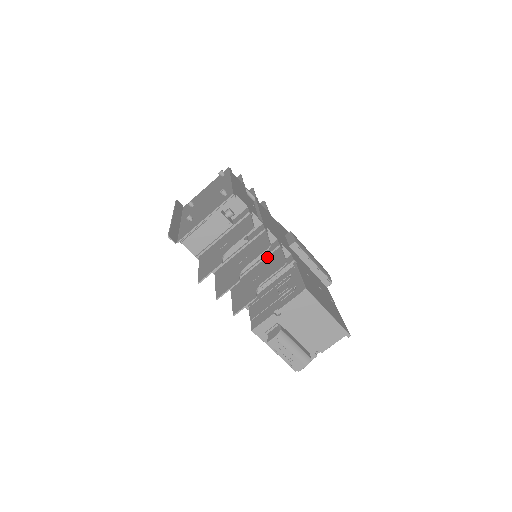
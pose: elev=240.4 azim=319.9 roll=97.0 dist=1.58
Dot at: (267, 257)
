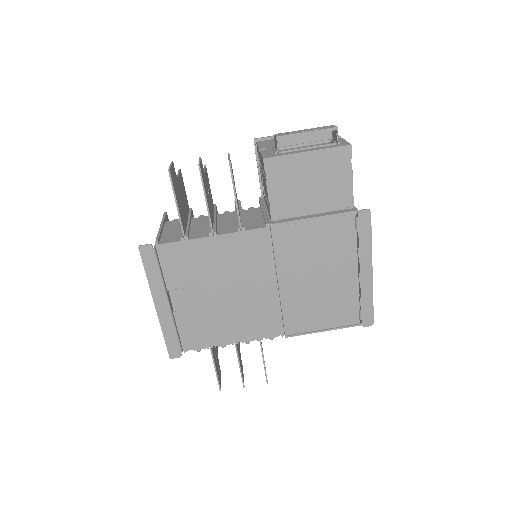
Dot at: occluded
